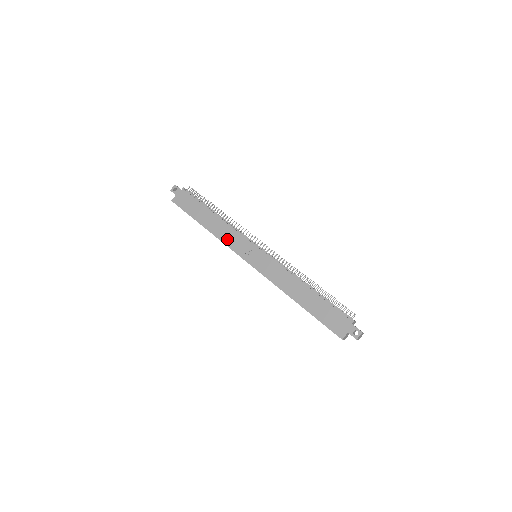
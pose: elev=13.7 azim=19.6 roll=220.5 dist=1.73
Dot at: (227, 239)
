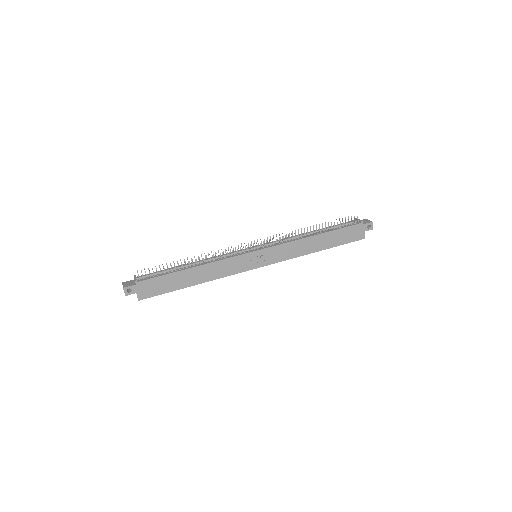
Dot at: (225, 272)
